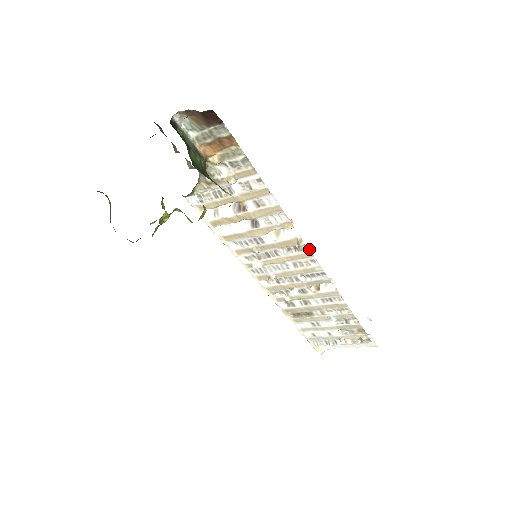
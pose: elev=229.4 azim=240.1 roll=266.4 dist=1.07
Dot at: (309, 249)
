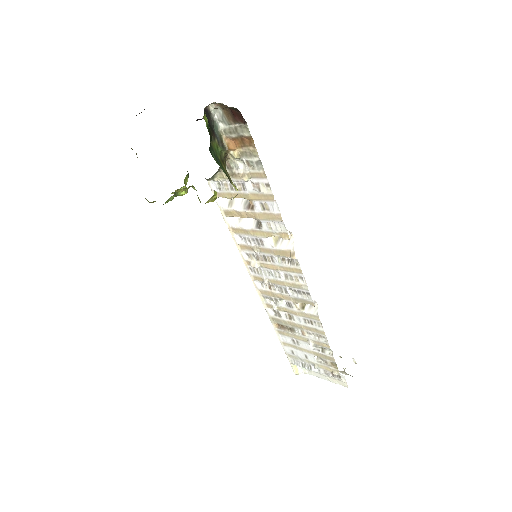
Dot at: occluded
